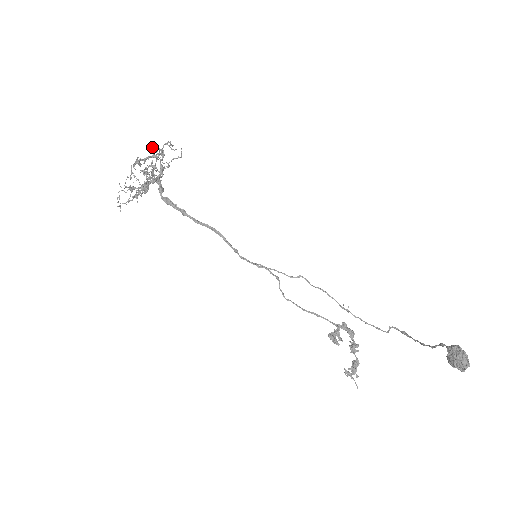
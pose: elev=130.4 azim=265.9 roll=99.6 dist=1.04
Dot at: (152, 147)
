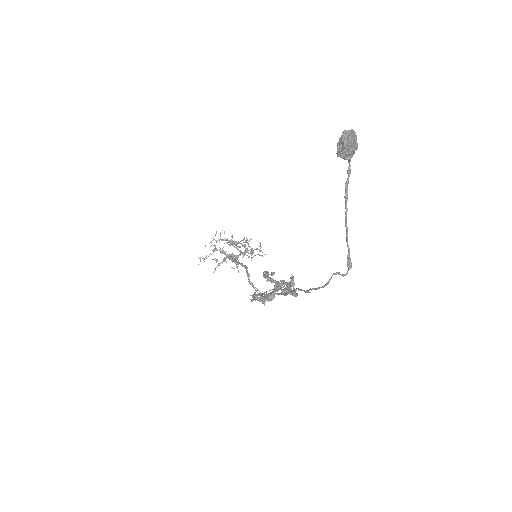
Dot at: (247, 240)
